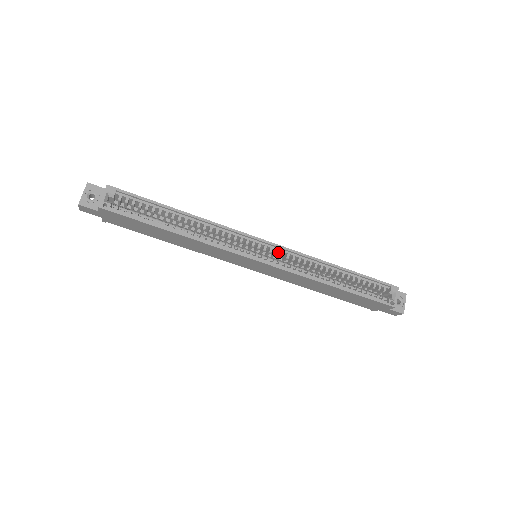
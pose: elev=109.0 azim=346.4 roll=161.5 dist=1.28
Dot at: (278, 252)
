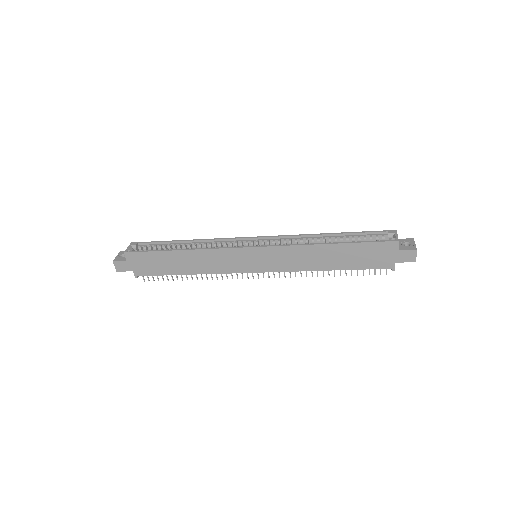
Dot at: (272, 244)
